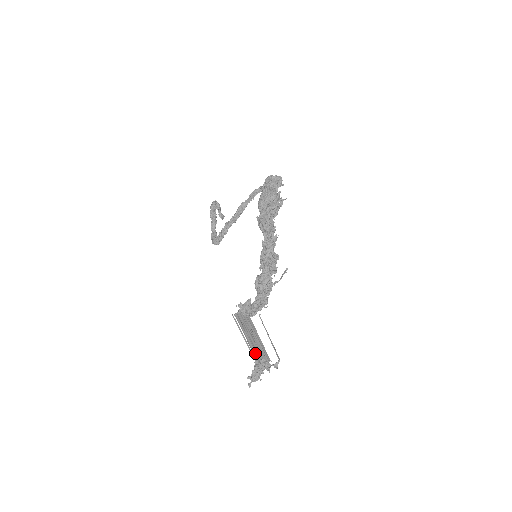
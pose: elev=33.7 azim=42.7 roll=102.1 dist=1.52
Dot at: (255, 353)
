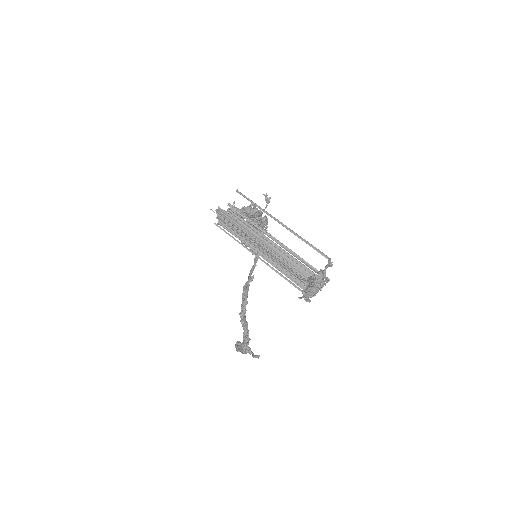
Dot at: (294, 279)
